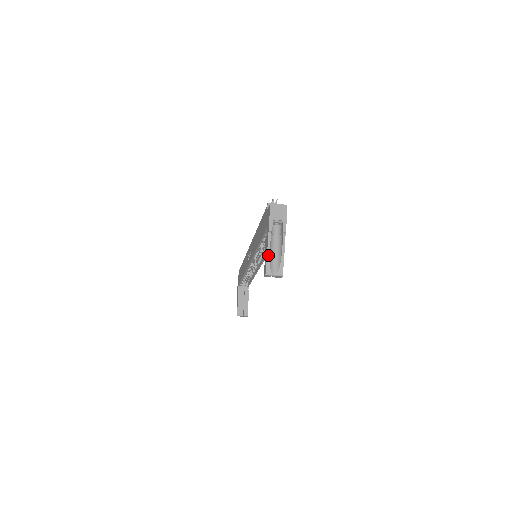
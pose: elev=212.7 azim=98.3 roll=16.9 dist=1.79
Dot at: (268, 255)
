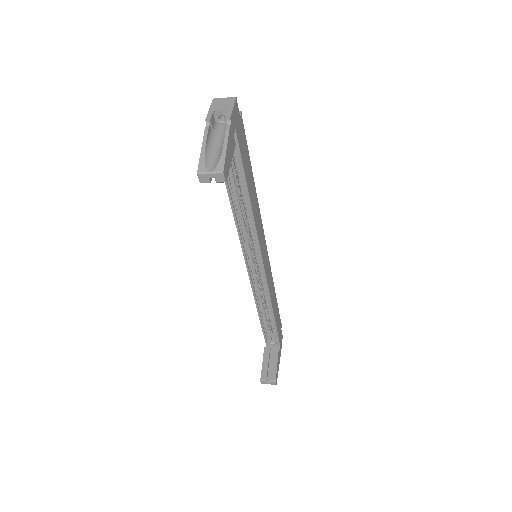
Dot at: (203, 149)
